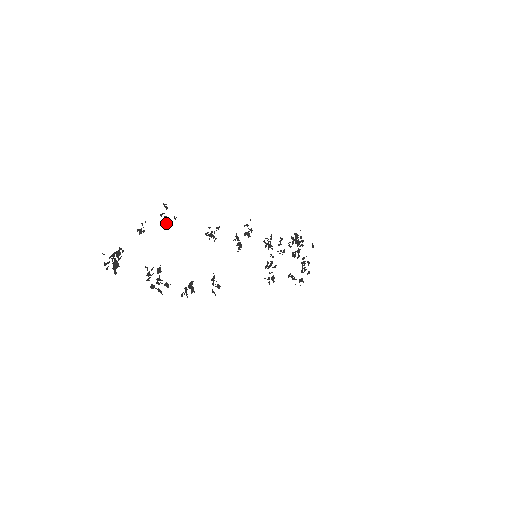
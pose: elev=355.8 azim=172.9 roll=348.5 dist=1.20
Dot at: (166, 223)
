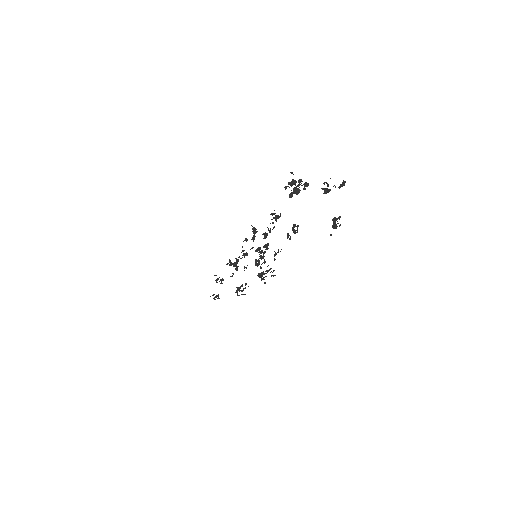
Dot at: (326, 192)
